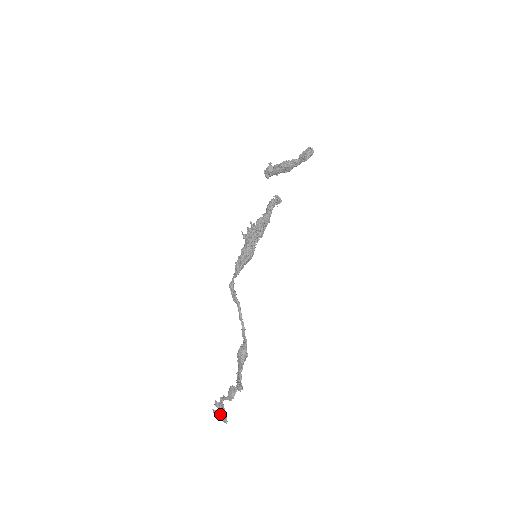
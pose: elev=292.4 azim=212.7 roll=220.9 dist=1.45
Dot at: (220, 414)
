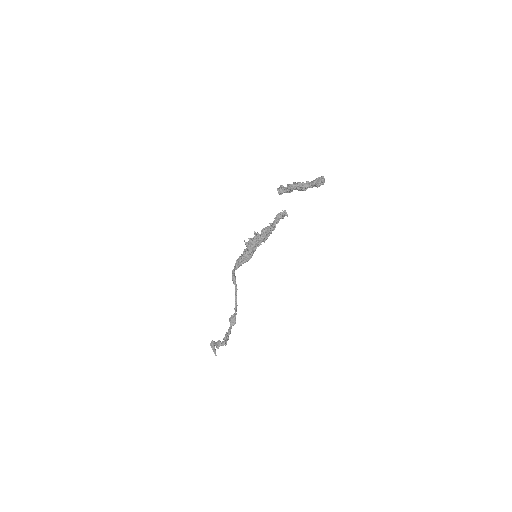
Dot at: (213, 349)
